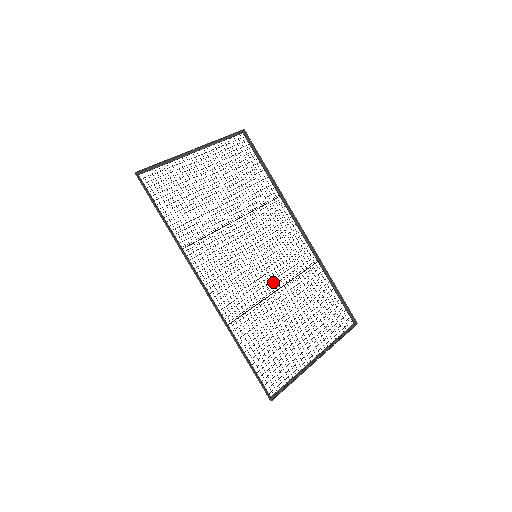
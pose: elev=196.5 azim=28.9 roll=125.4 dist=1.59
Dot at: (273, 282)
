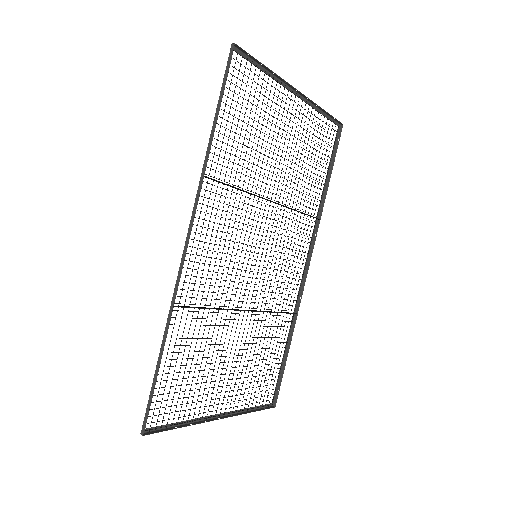
Dot at: occluded
